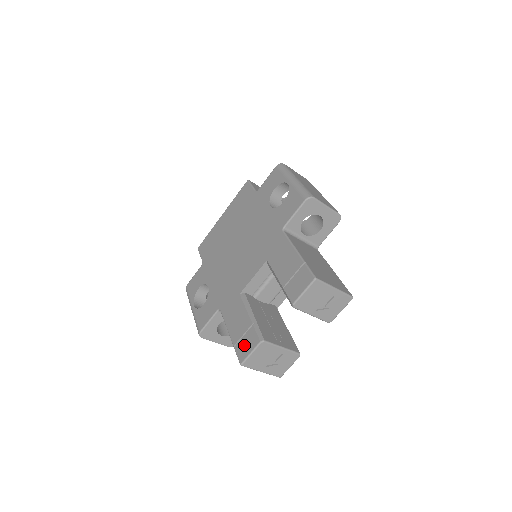
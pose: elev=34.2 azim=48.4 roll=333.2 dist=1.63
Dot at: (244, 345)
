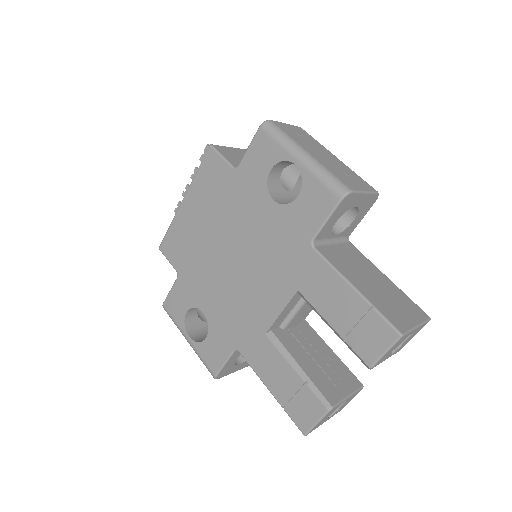
Dot at: (301, 411)
